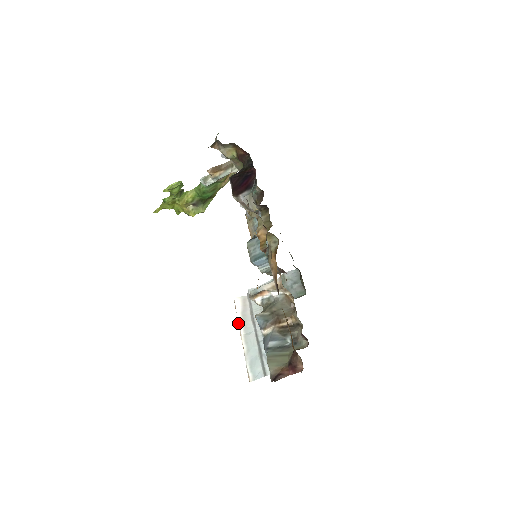
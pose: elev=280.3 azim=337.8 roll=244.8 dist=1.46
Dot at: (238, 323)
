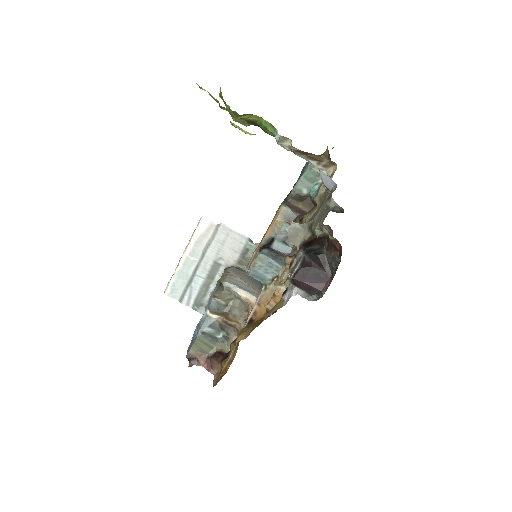
Dot at: (190, 240)
